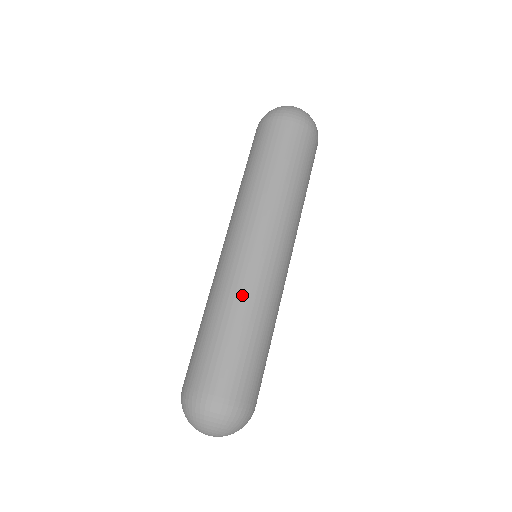
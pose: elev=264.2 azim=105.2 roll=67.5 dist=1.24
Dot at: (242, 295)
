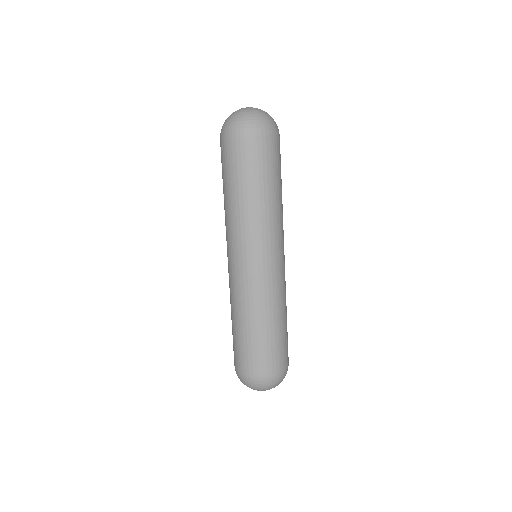
Dot at: (254, 303)
